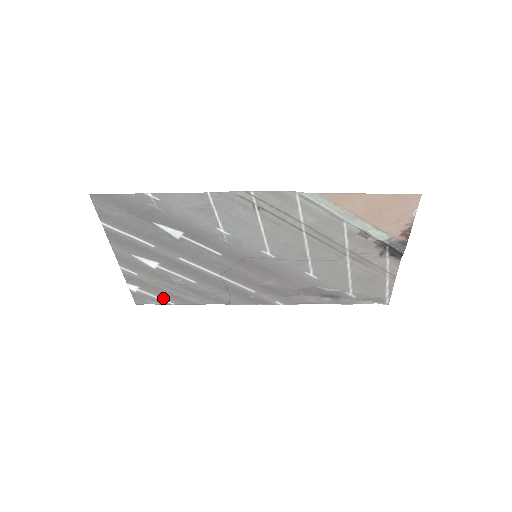
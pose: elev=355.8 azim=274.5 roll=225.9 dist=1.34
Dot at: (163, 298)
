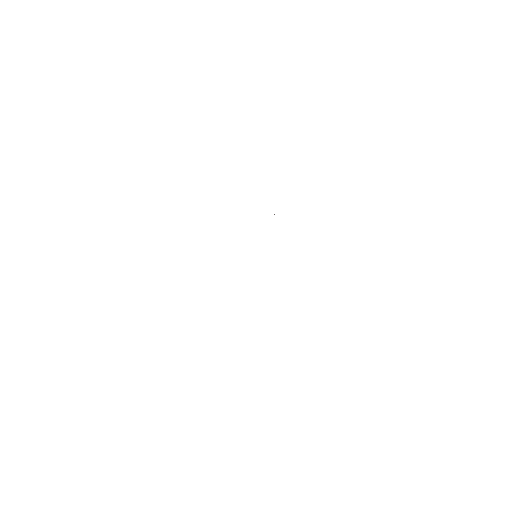
Dot at: occluded
